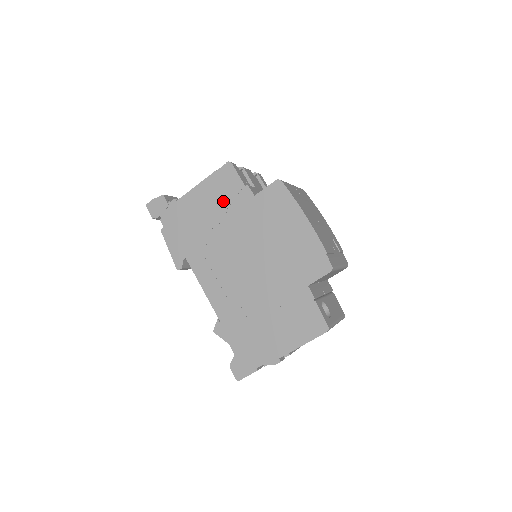
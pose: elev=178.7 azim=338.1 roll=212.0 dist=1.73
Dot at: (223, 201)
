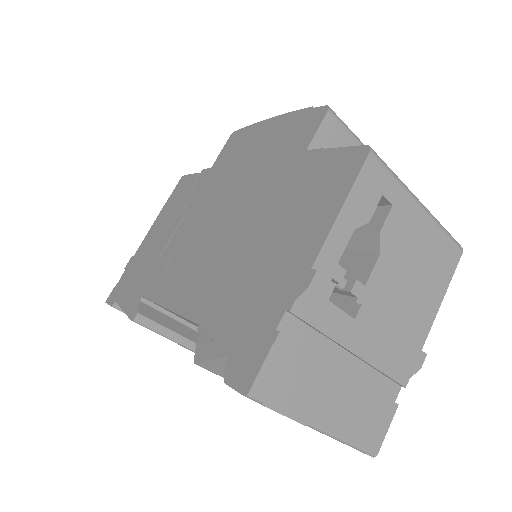
Dot at: (180, 205)
